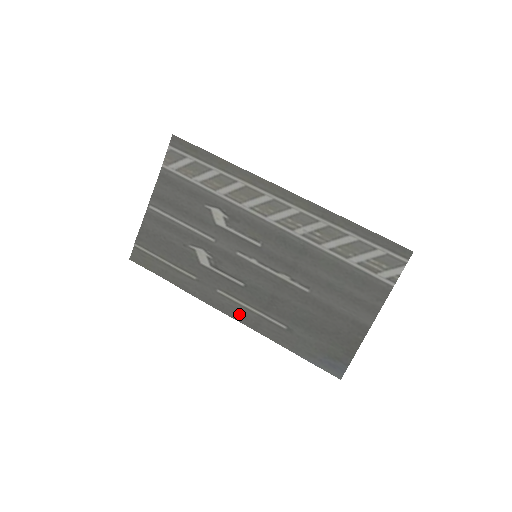
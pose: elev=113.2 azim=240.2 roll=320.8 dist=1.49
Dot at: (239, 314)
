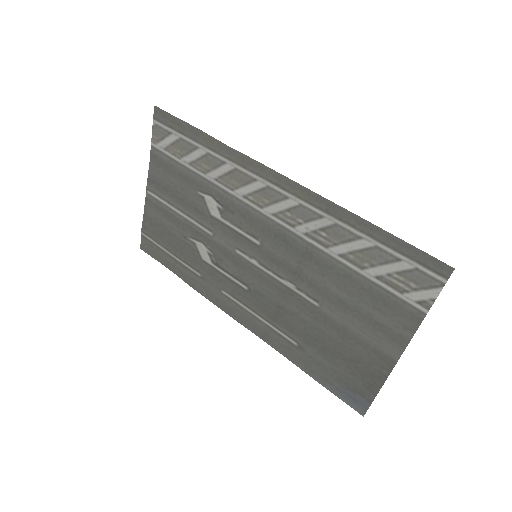
Dot at: (247, 321)
